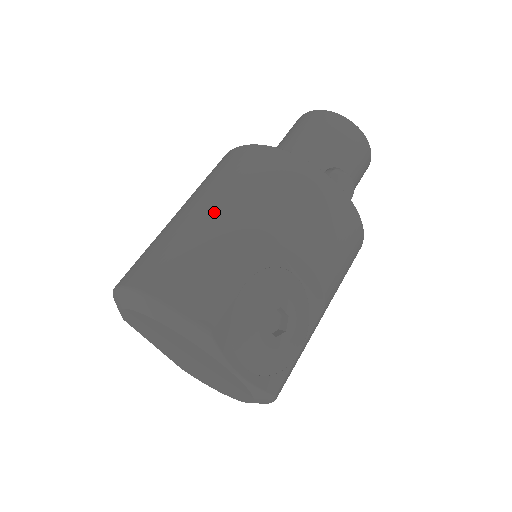
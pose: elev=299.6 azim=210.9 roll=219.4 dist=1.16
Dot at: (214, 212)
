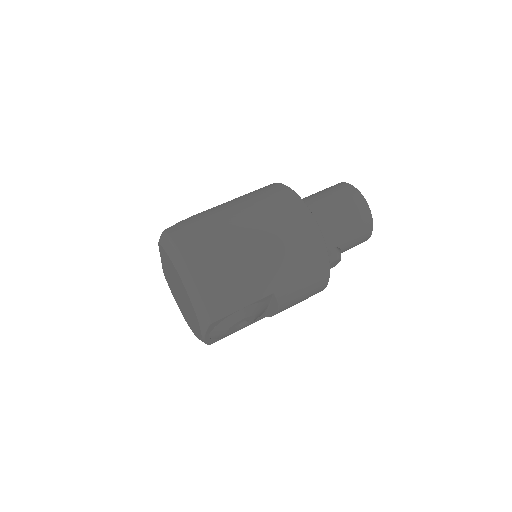
Dot at: (260, 252)
